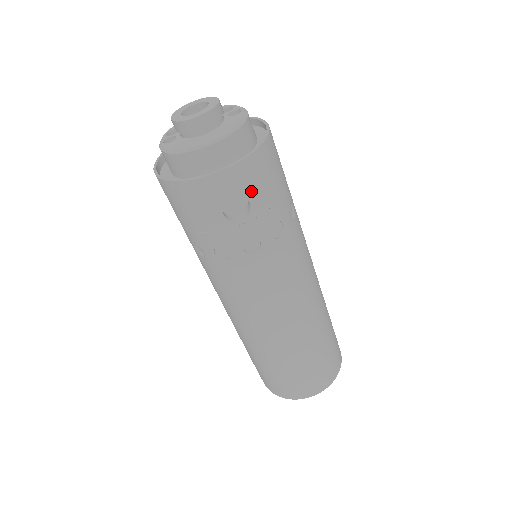
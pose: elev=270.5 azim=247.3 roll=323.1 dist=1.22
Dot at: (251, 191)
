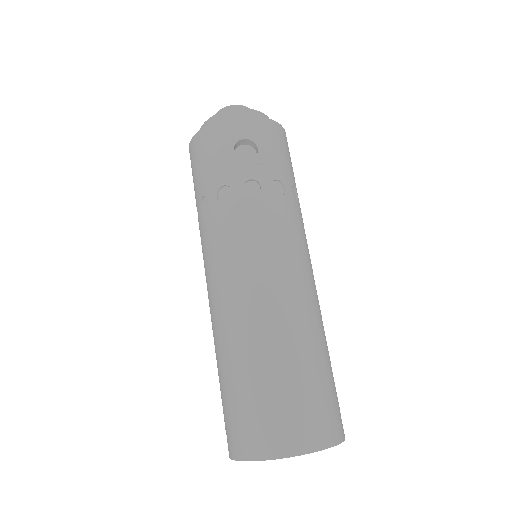
Dot at: (261, 141)
